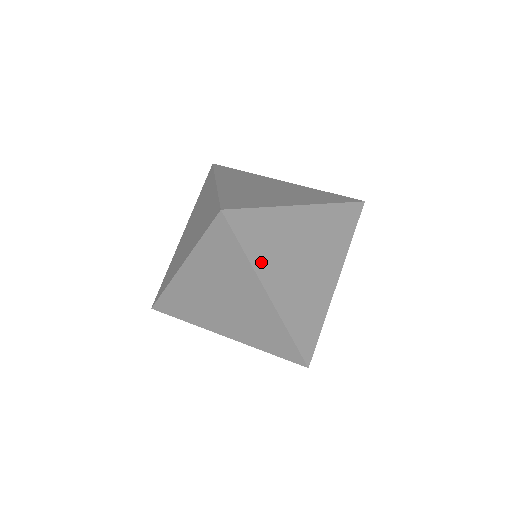
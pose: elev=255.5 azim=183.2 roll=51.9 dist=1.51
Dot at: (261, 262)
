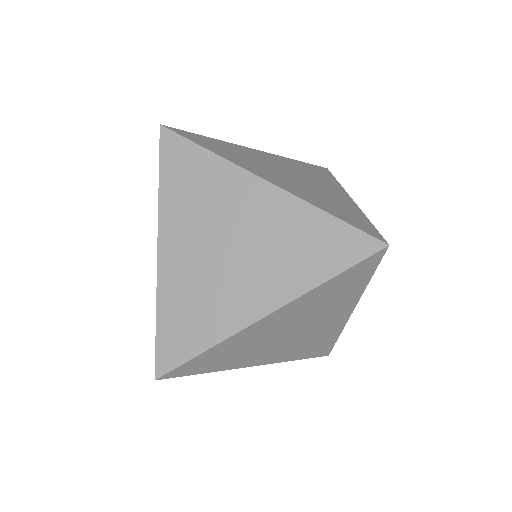
Dot at: occluded
